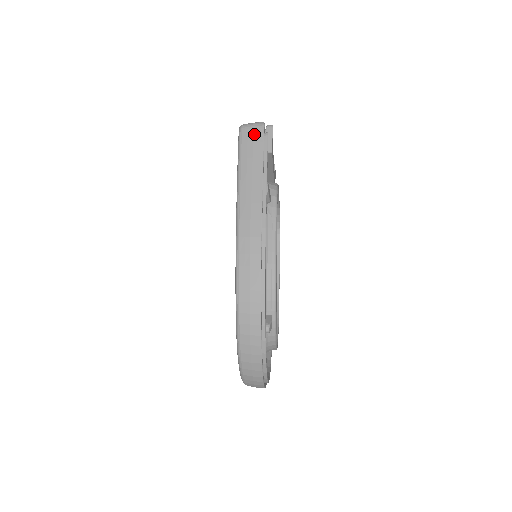
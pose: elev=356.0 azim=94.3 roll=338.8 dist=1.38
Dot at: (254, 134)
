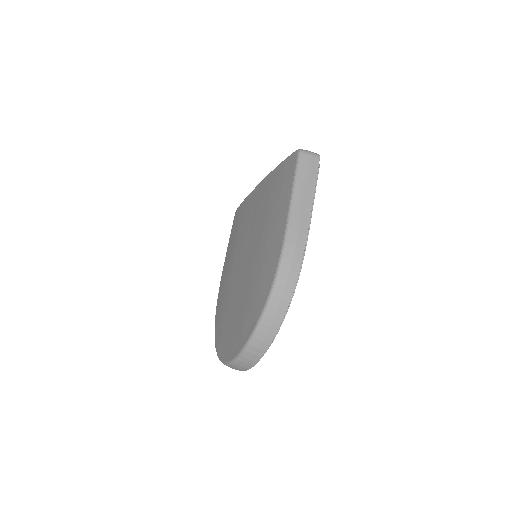
Dot at: (311, 162)
